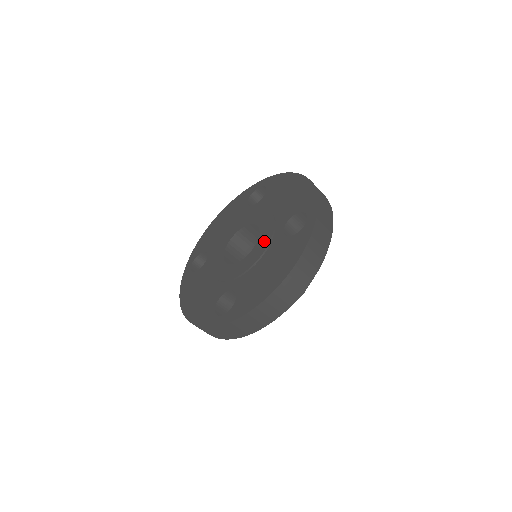
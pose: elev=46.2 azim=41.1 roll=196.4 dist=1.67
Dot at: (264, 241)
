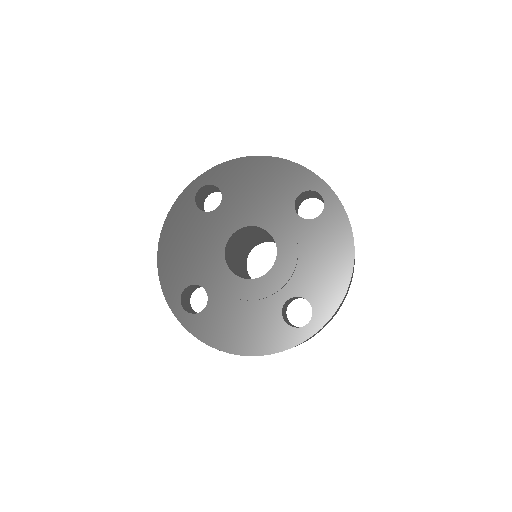
Dot at: (265, 288)
